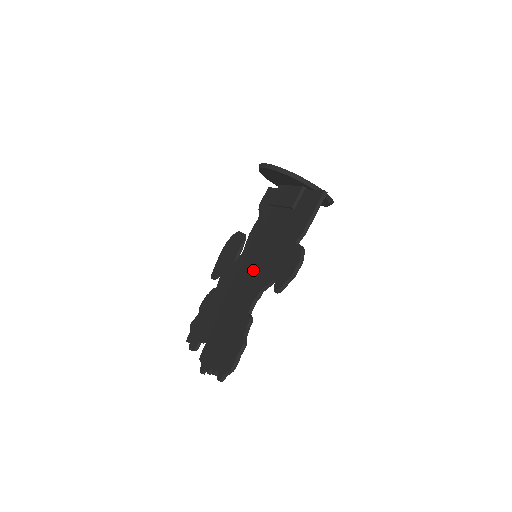
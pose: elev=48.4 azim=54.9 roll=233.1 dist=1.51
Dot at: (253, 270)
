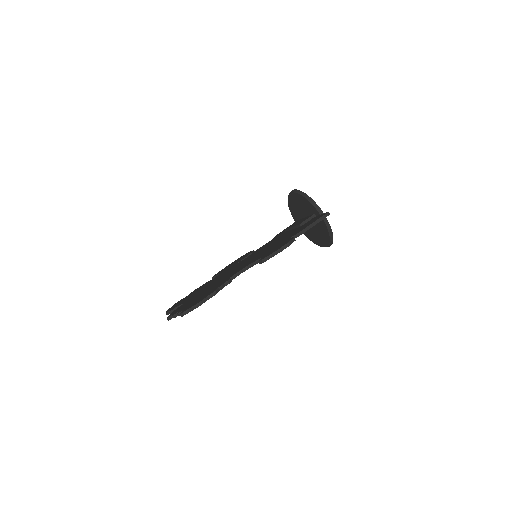
Dot at: (249, 260)
